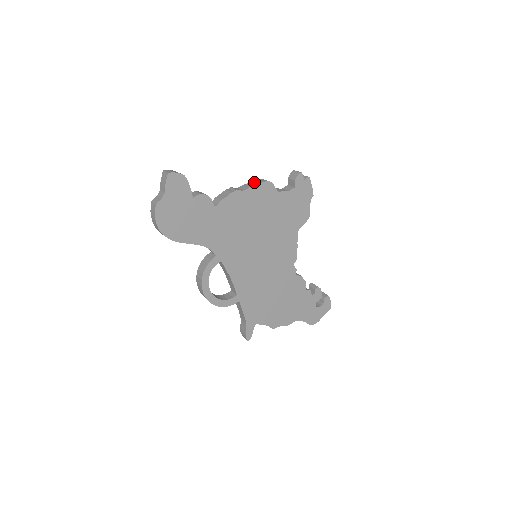
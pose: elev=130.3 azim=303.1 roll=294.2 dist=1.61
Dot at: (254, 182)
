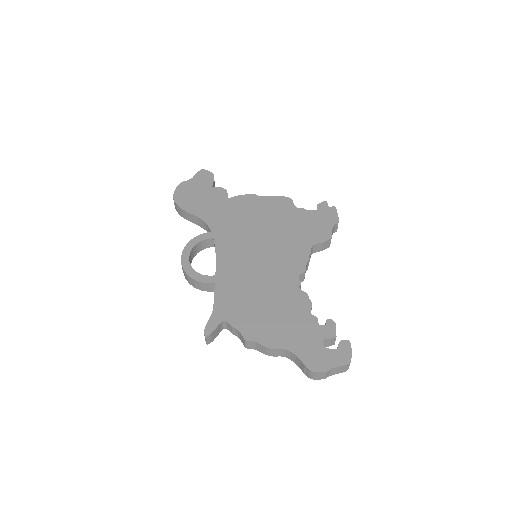
Dot at: occluded
